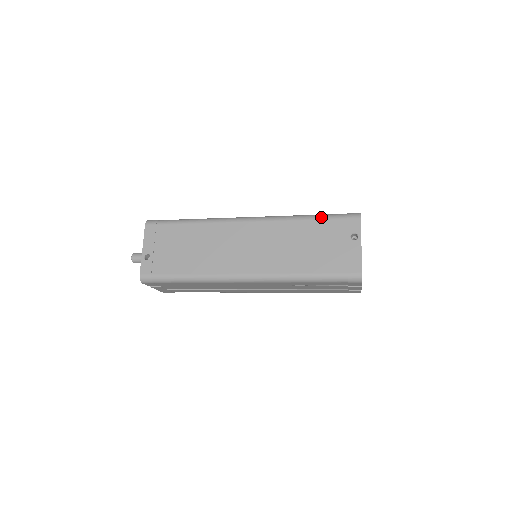
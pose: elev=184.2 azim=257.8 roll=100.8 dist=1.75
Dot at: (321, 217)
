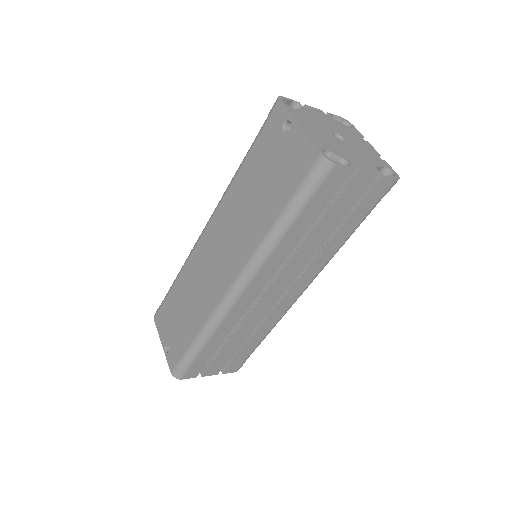
Dot at: (250, 148)
